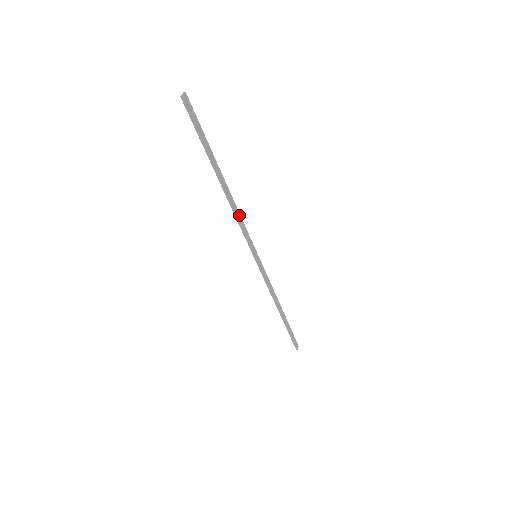
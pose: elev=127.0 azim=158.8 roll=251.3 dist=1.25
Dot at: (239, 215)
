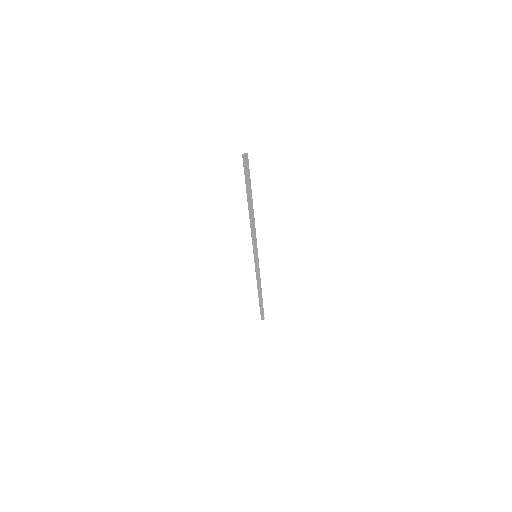
Dot at: (254, 230)
